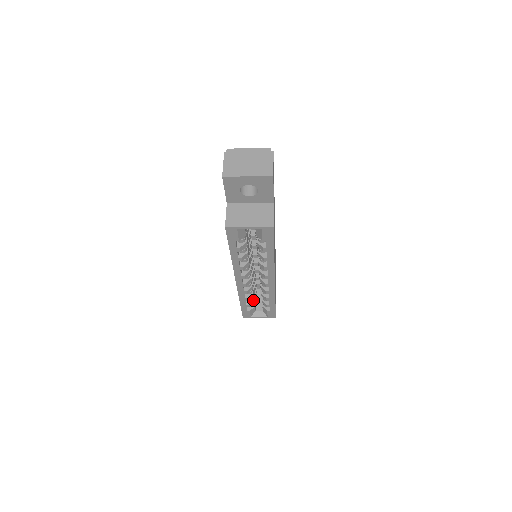
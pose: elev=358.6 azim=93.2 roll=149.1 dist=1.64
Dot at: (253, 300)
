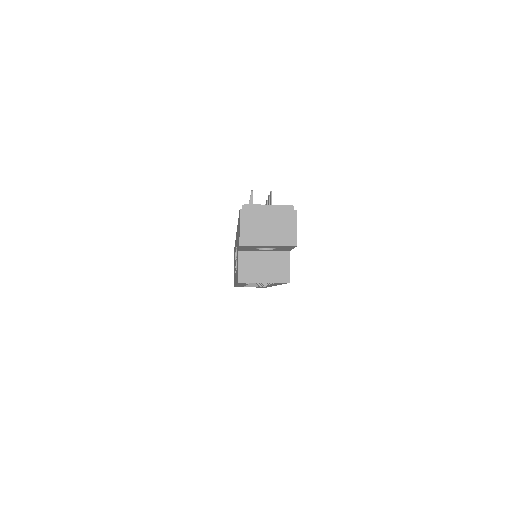
Dot at: occluded
